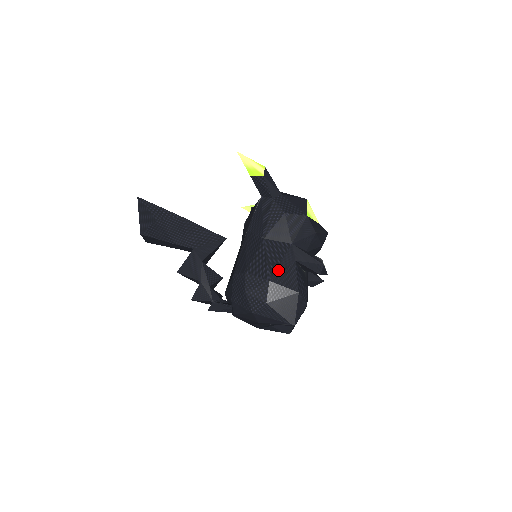
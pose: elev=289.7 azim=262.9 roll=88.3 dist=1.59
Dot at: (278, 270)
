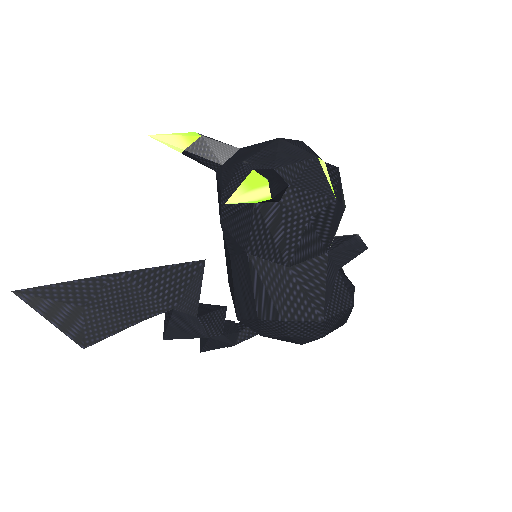
Dot at: (327, 301)
